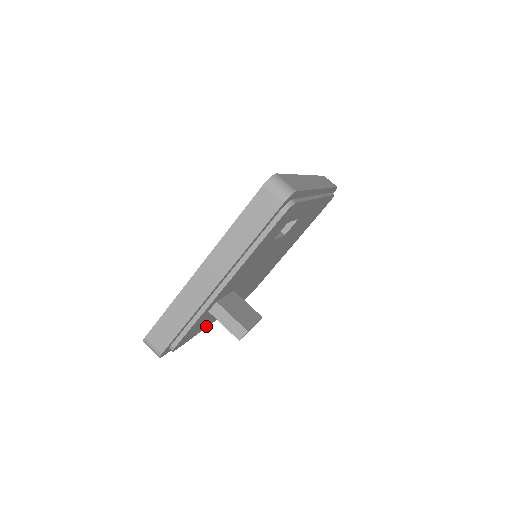
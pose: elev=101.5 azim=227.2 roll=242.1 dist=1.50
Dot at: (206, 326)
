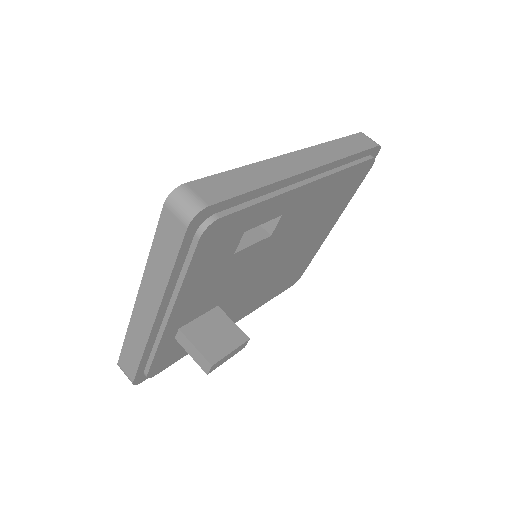
Dot at: occluded
